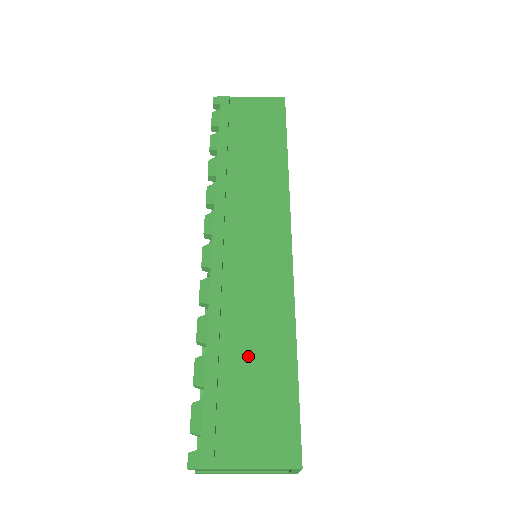
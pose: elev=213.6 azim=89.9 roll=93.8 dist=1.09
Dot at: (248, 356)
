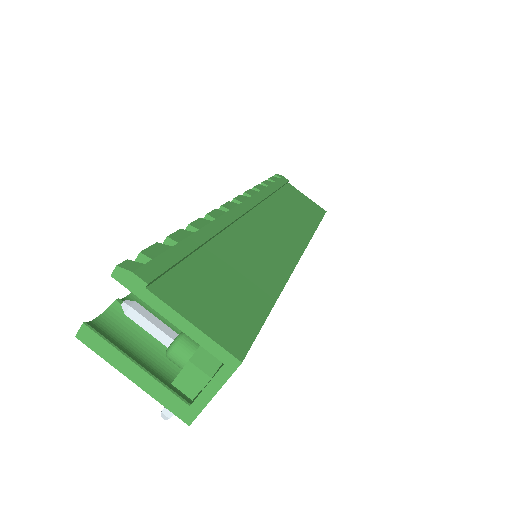
Dot at: (231, 265)
